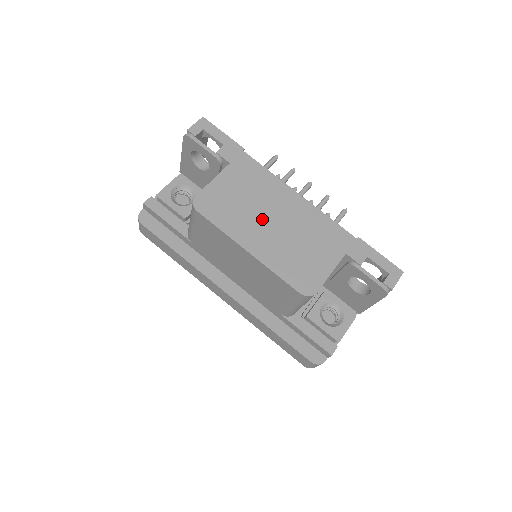
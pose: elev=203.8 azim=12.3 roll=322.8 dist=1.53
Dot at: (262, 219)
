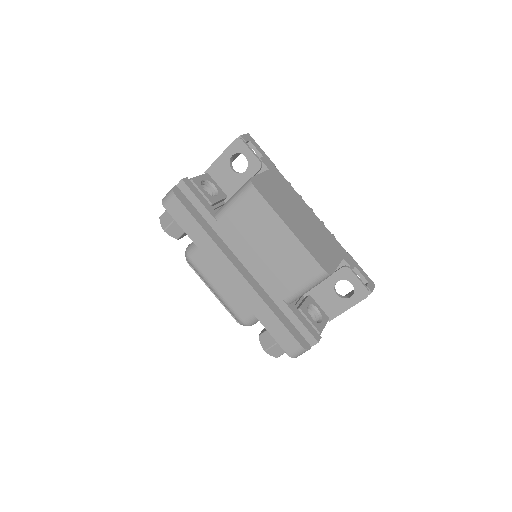
Dot at: (294, 213)
